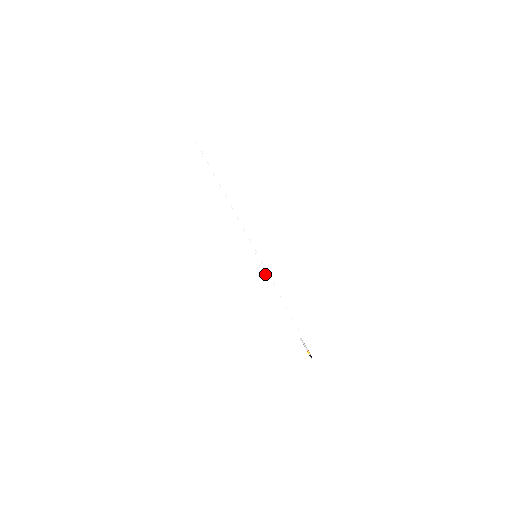
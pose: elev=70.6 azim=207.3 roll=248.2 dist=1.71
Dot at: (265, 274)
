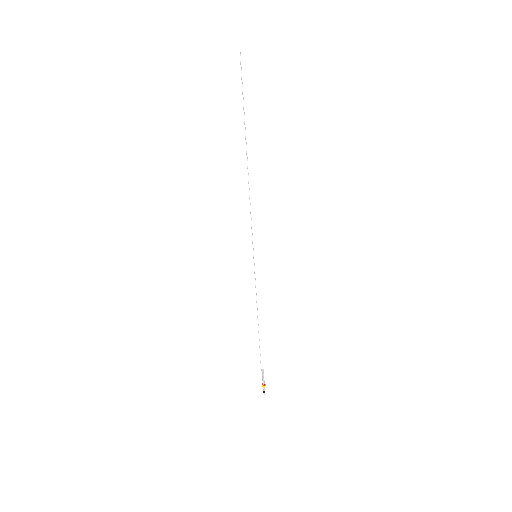
Dot at: (257, 283)
